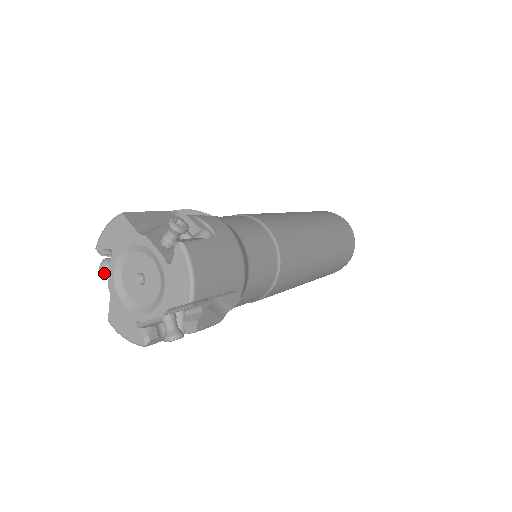
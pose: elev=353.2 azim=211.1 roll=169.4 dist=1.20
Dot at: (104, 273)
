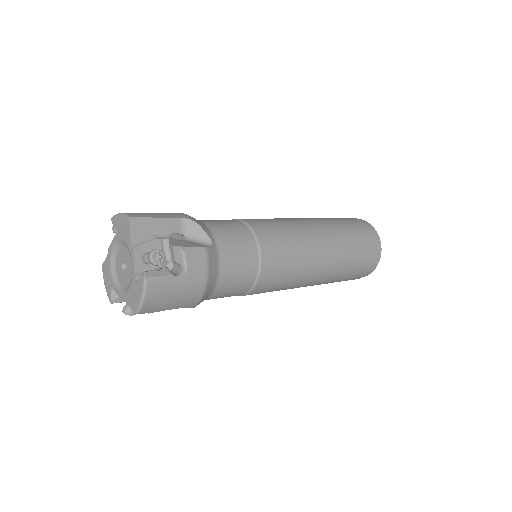
Dot at: occluded
